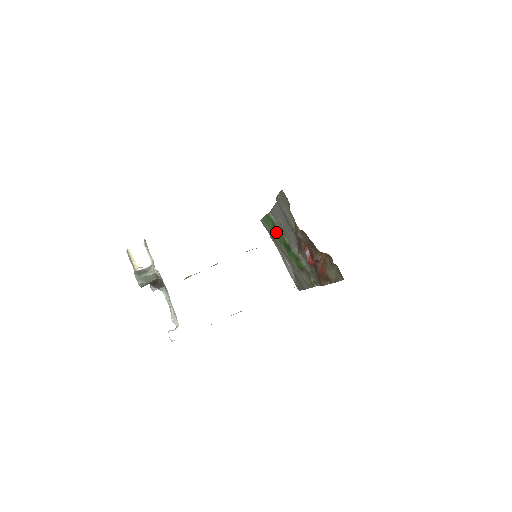
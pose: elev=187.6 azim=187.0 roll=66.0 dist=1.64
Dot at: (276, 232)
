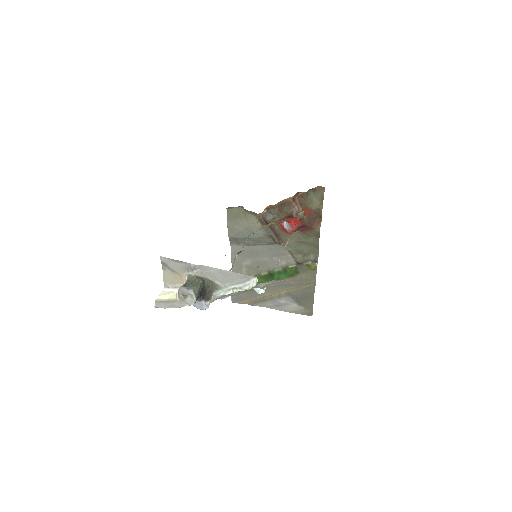
Dot at: occluded
